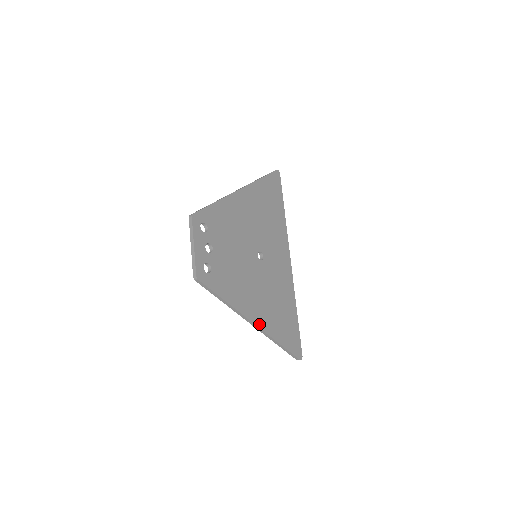
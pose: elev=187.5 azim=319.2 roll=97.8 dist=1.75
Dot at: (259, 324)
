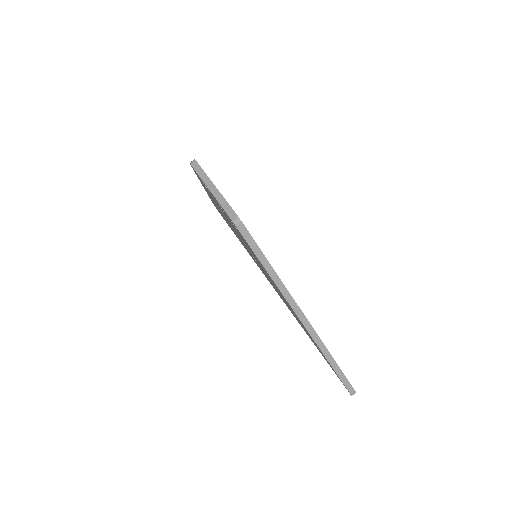
Dot at: (309, 323)
